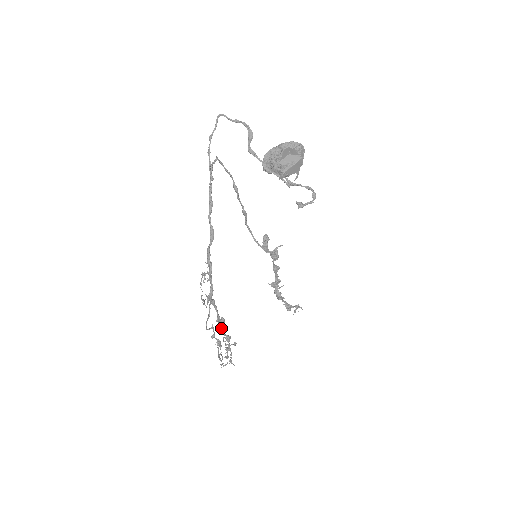
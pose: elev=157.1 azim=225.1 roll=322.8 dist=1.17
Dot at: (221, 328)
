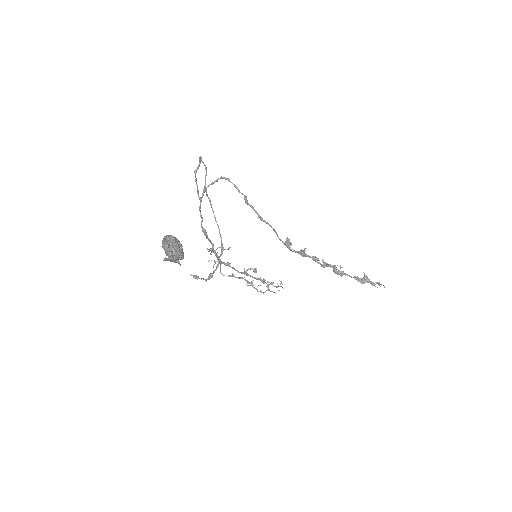
Dot at: occluded
